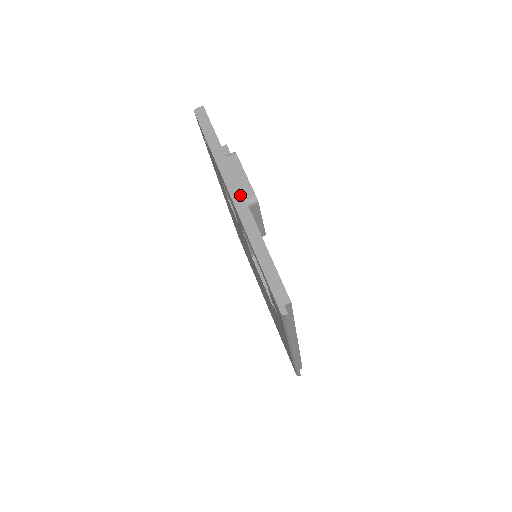
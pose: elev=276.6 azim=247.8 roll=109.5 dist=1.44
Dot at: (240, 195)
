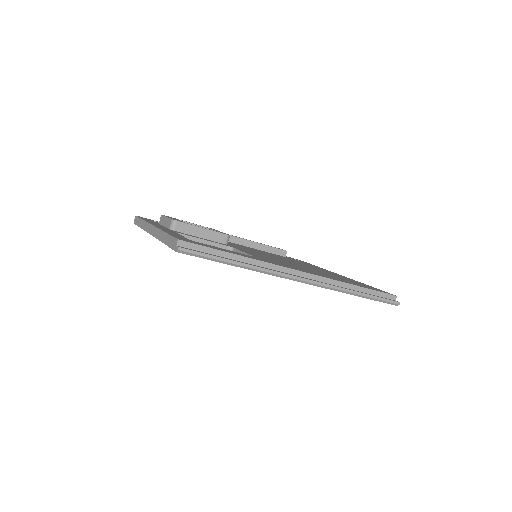
Dot at: (152, 228)
